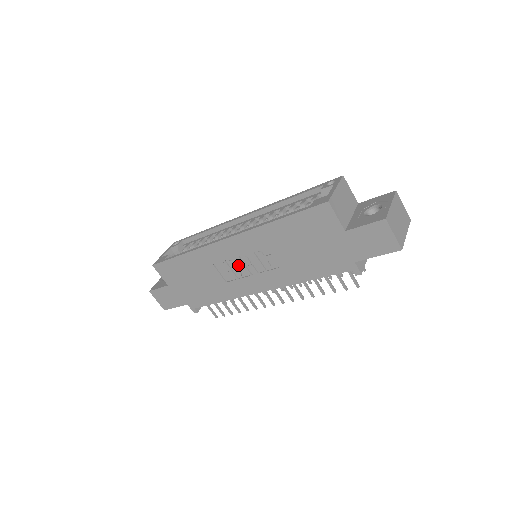
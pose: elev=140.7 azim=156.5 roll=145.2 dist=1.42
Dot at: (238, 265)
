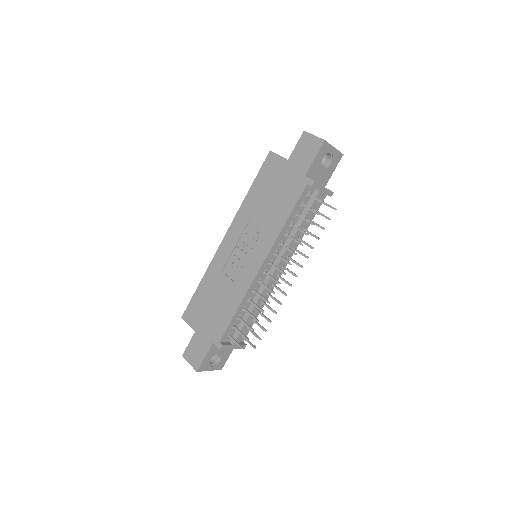
Dot at: (238, 256)
